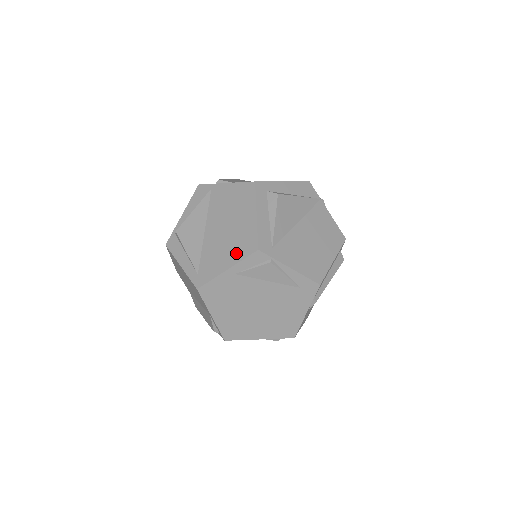
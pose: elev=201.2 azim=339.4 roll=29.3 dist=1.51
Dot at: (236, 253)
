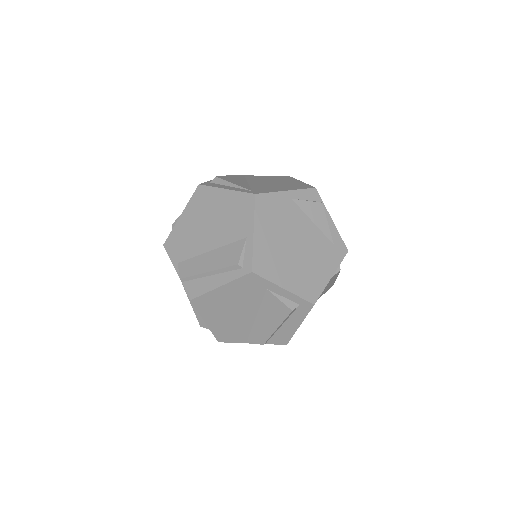
Dot at: (292, 187)
